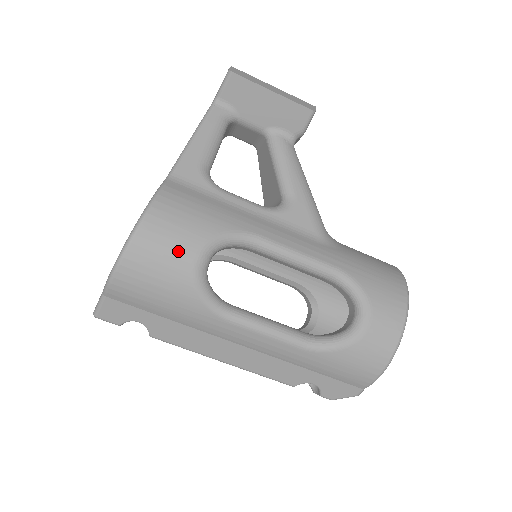
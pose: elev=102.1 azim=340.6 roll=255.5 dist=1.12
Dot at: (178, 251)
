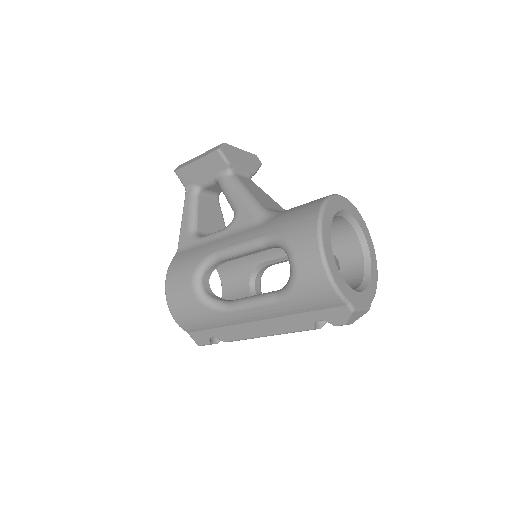
Dot at: (184, 290)
